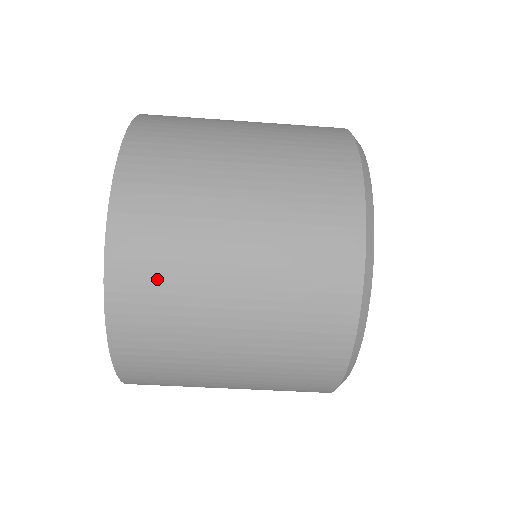
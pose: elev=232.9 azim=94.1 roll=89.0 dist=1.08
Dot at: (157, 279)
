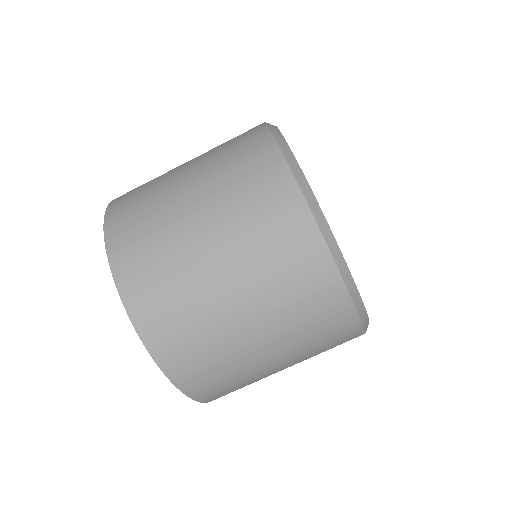
Dot at: (182, 331)
